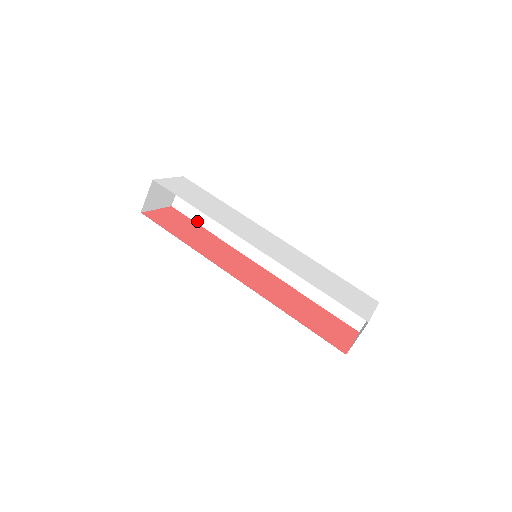
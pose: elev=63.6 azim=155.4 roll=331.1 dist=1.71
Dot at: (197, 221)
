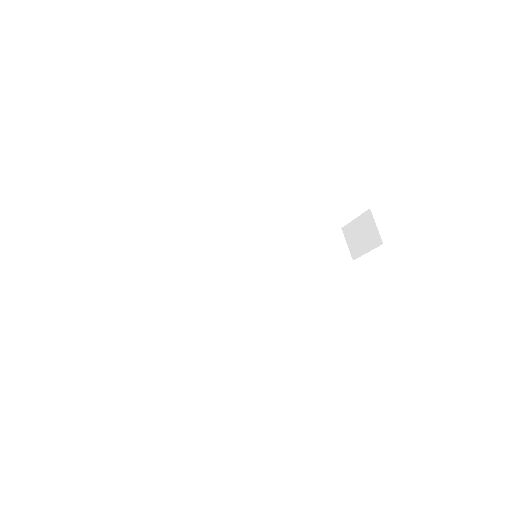
Dot at: (163, 300)
